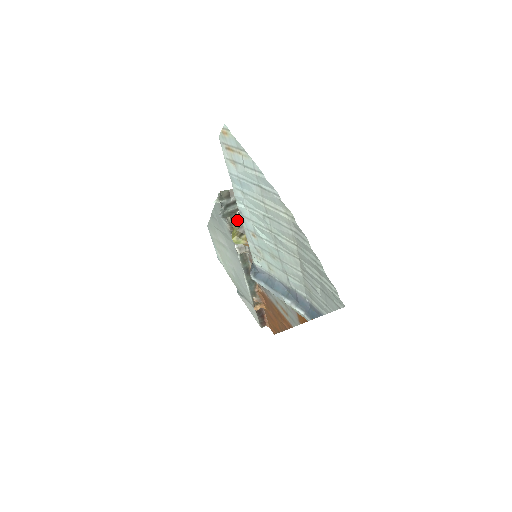
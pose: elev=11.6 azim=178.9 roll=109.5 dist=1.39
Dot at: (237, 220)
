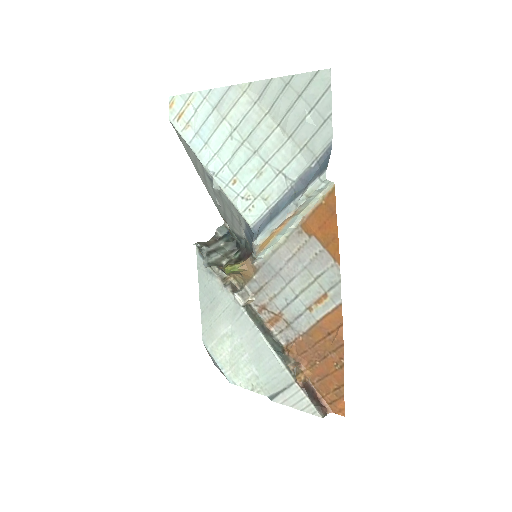
Dot at: (225, 264)
